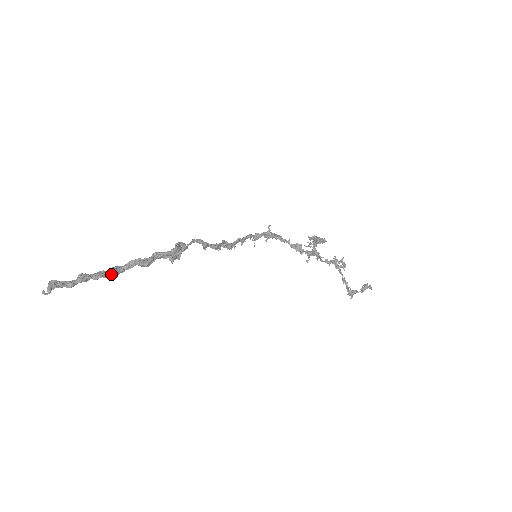
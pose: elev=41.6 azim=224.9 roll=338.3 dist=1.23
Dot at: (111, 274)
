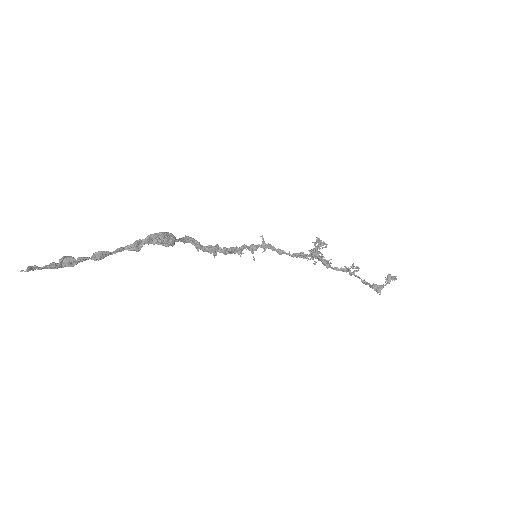
Dot at: (96, 252)
